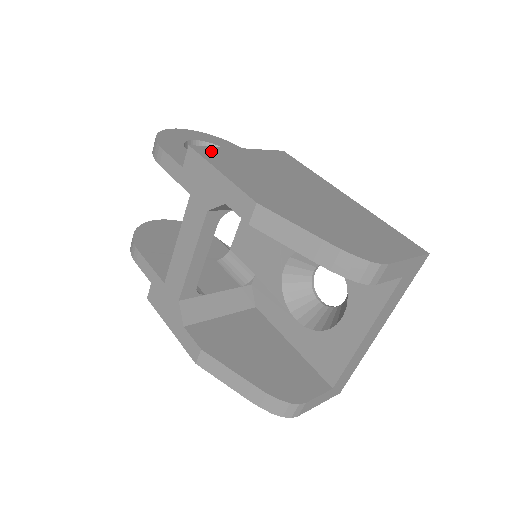
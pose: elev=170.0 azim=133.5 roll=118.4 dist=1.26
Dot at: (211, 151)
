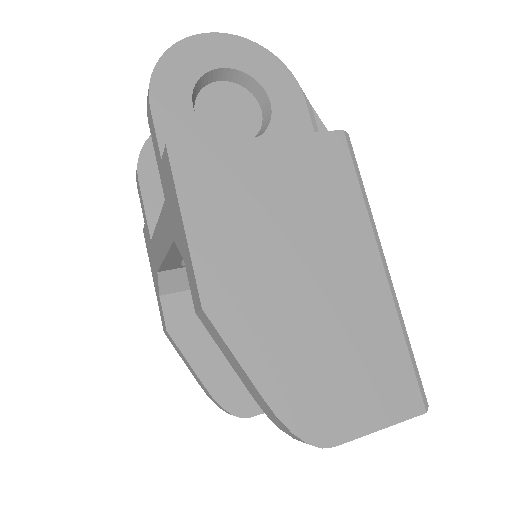
Dot at: (198, 157)
